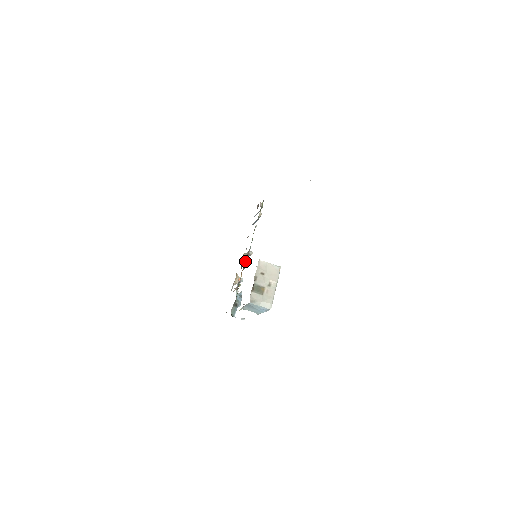
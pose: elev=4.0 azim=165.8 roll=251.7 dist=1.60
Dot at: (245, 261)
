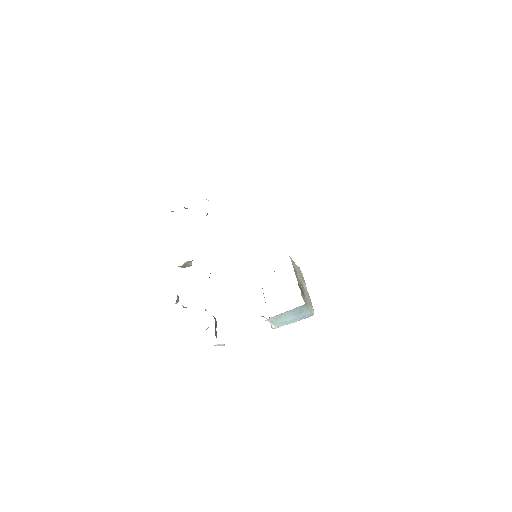
Dot at: occluded
